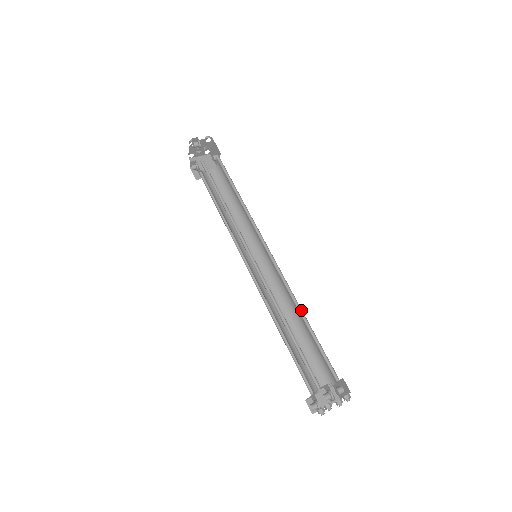
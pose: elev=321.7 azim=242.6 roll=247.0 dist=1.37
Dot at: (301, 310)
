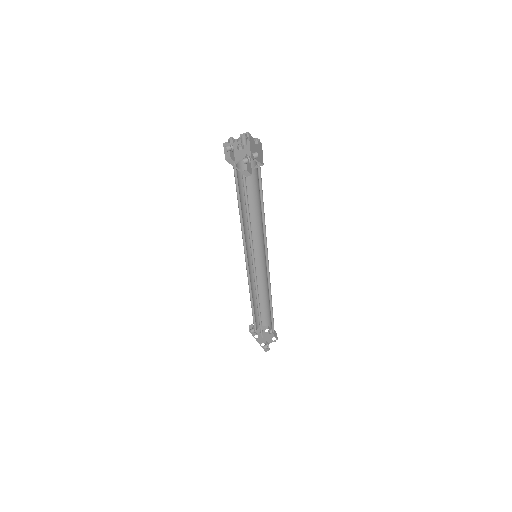
Dot at: (271, 297)
